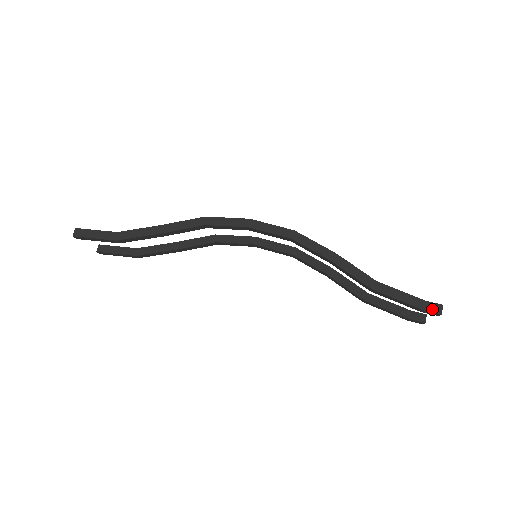
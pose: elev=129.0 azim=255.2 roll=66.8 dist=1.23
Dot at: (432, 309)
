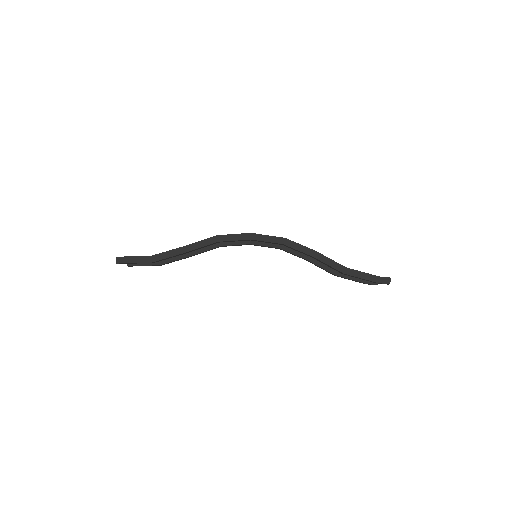
Dot at: (384, 282)
